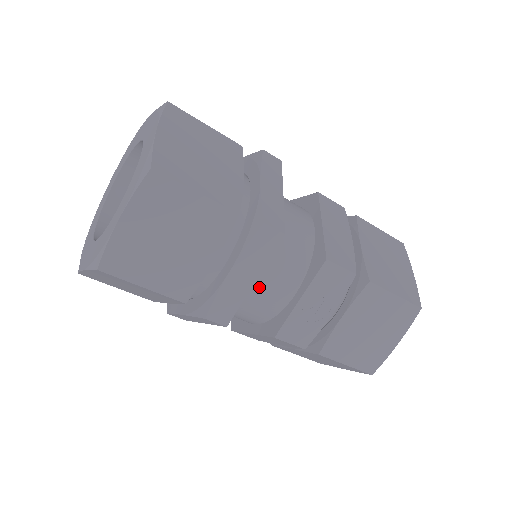
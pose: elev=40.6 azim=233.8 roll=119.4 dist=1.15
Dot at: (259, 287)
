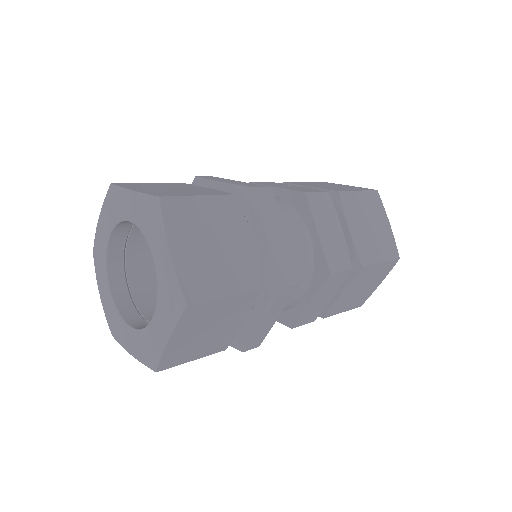
Dot at: occluded
